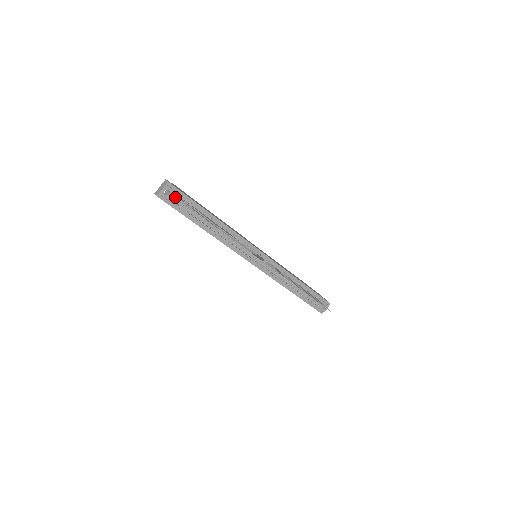
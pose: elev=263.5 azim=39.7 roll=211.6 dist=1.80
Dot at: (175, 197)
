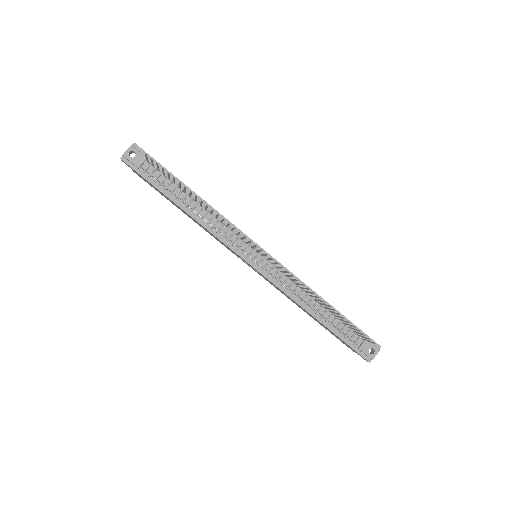
Dot at: (142, 161)
